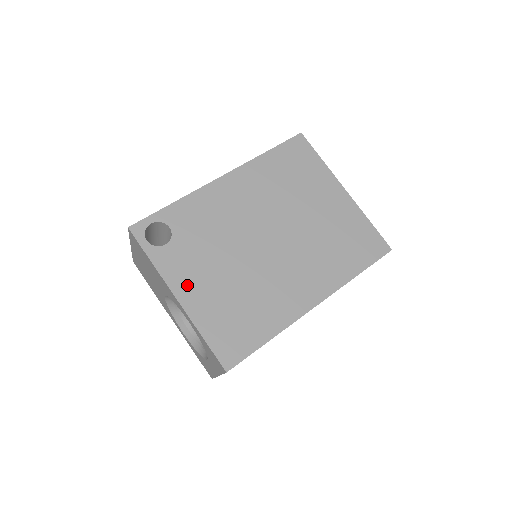
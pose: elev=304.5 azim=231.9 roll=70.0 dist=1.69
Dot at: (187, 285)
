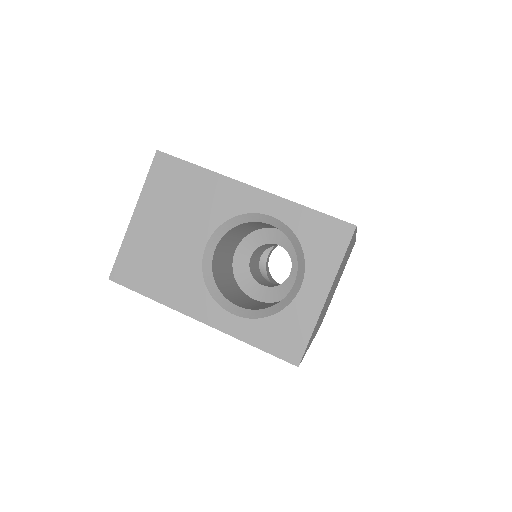
Dot at: occluded
